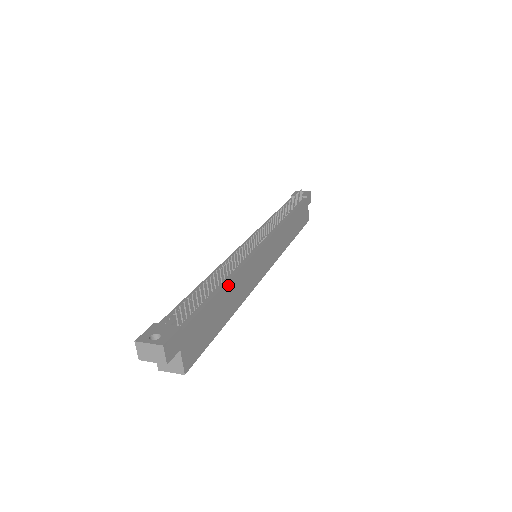
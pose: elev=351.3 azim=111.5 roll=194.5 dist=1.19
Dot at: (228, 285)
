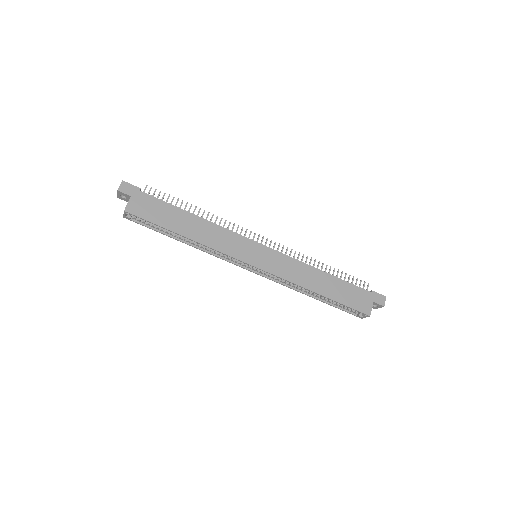
Dot at: (197, 218)
